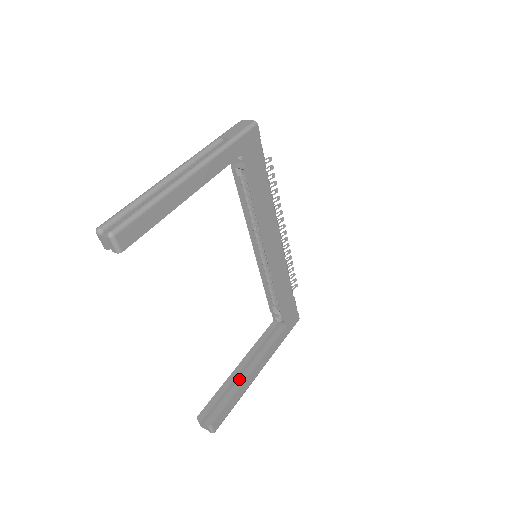
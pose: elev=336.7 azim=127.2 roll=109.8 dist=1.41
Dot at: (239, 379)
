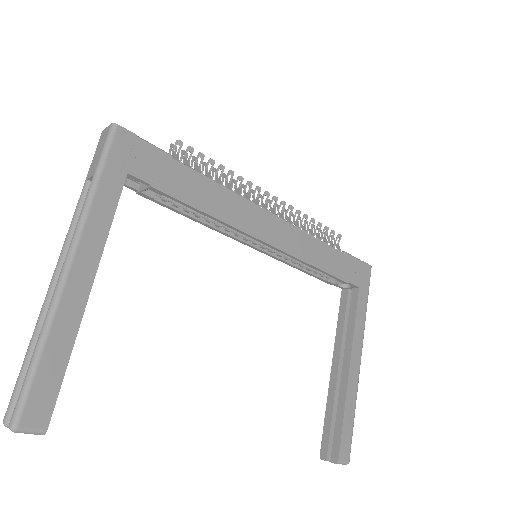
Dot at: (340, 387)
